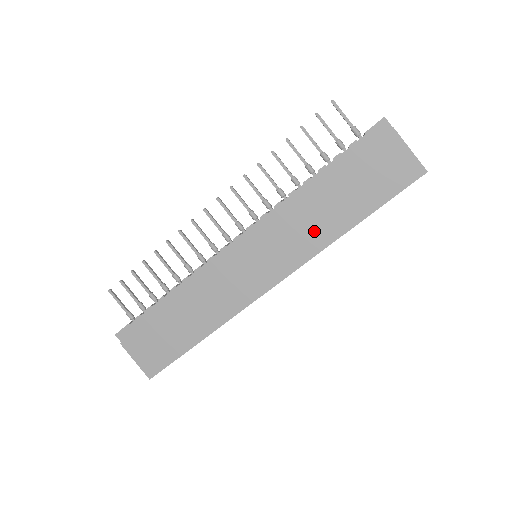
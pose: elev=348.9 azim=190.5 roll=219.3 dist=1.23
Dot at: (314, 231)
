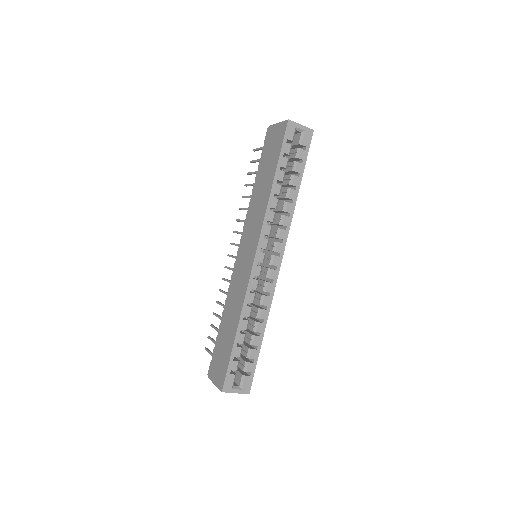
Dot at: (260, 205)
